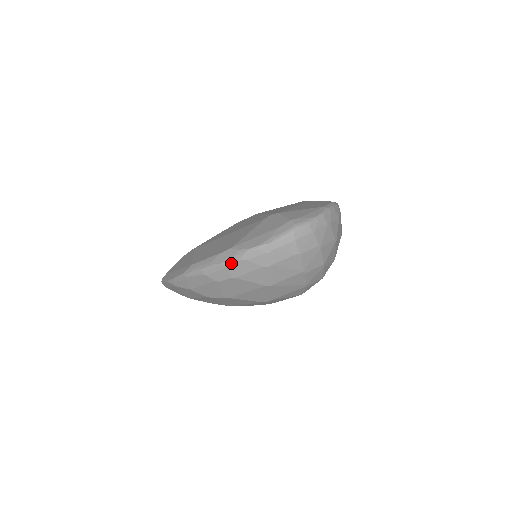
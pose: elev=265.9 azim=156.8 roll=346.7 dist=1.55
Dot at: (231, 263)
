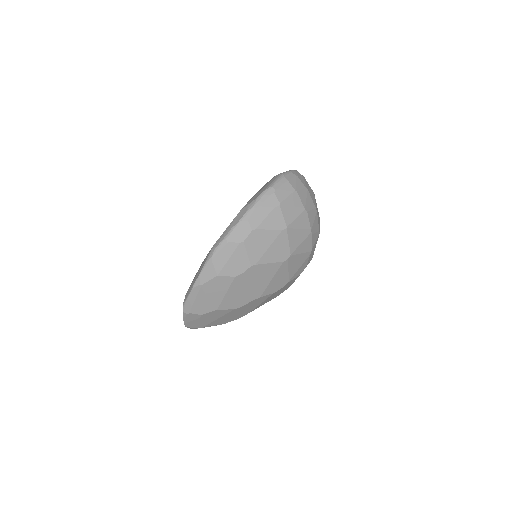
Dot at: (247, 216)
